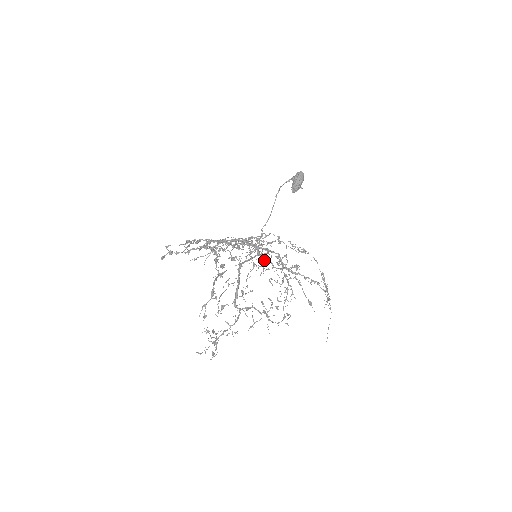
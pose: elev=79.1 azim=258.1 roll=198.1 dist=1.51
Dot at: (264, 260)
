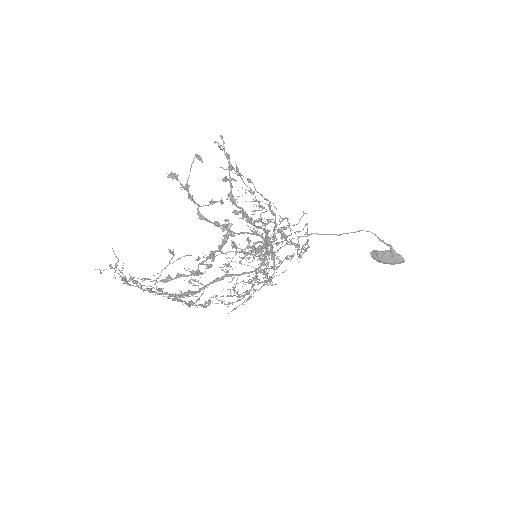
Dot at: occluded
